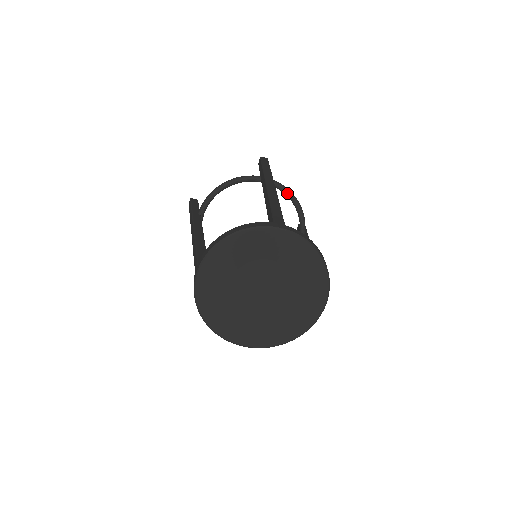
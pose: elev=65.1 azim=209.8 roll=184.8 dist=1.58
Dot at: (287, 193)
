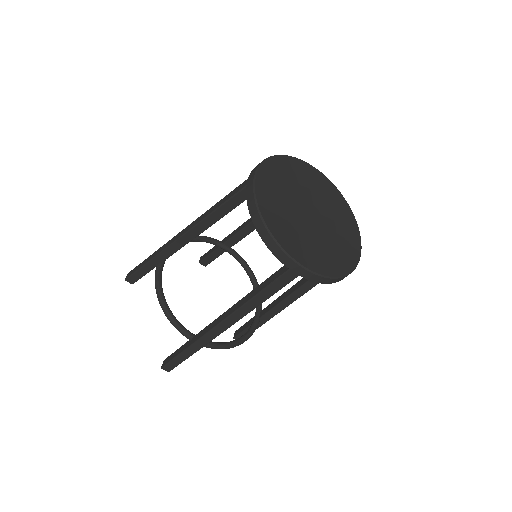
Dot at: (245, 263)
